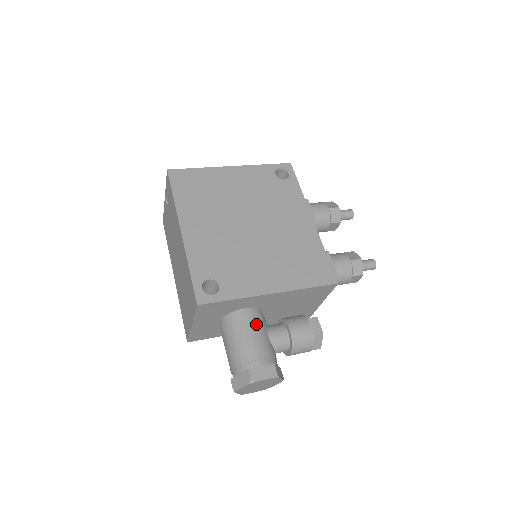
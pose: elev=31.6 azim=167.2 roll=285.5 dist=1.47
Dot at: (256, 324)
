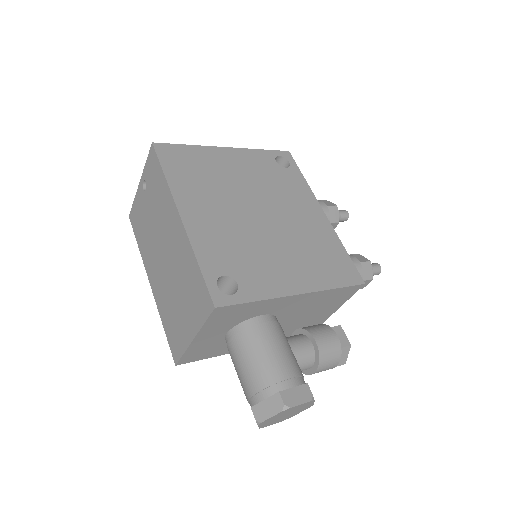
Dot at: (278, 334)
